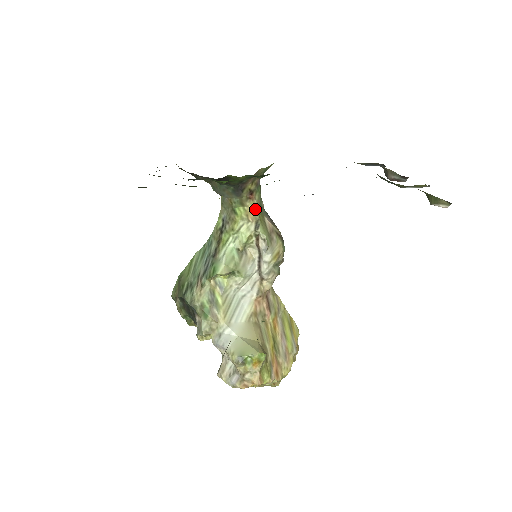
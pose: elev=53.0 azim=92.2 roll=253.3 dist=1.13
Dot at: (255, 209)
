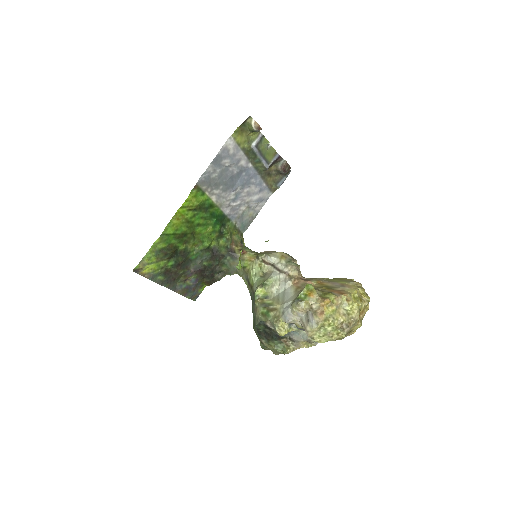
Dot at: (251, 255)
